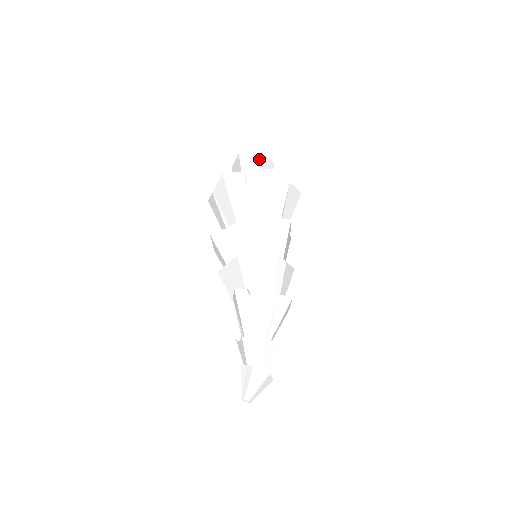
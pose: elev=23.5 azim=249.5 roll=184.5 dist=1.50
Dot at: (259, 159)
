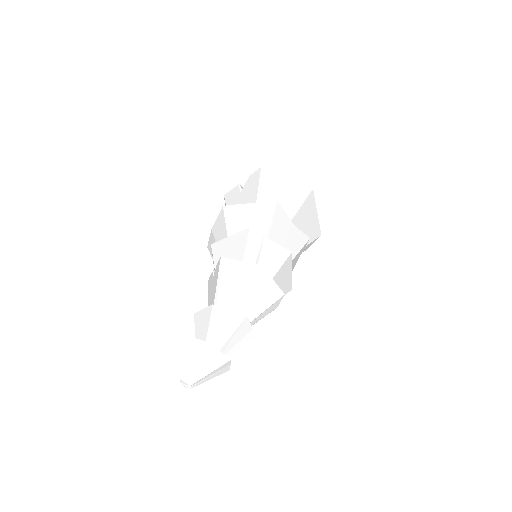
Dot at: occluded
